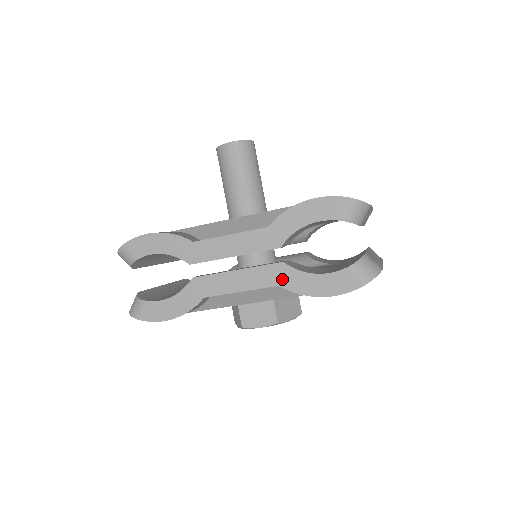
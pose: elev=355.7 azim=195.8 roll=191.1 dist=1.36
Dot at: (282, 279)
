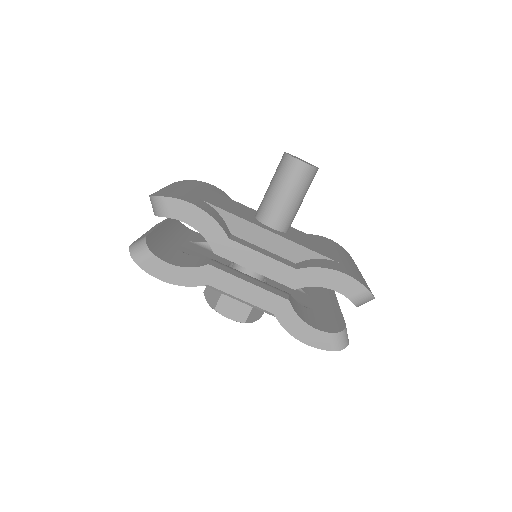
Dot at: (280, 311)
